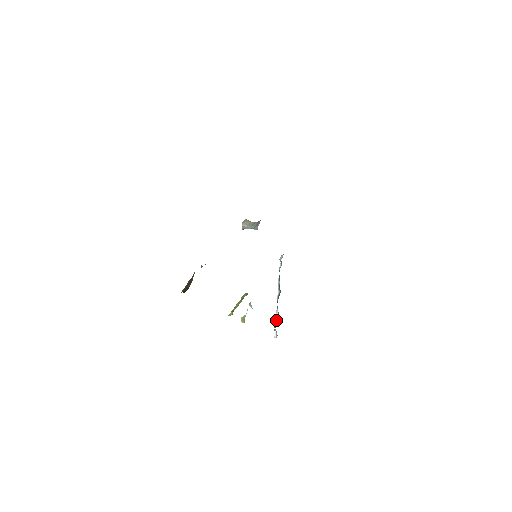
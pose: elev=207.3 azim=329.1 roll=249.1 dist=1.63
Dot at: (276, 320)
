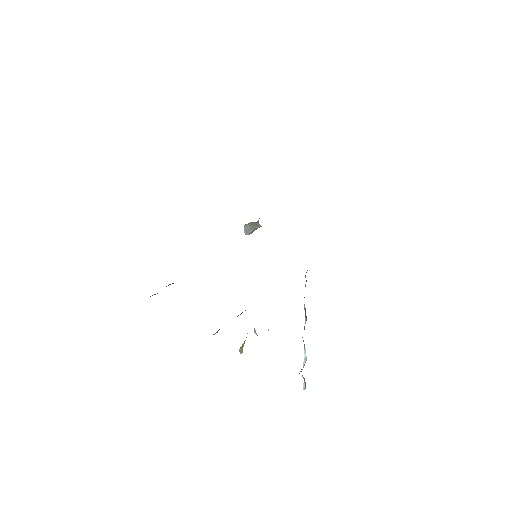
Dot at: (304, 362)
